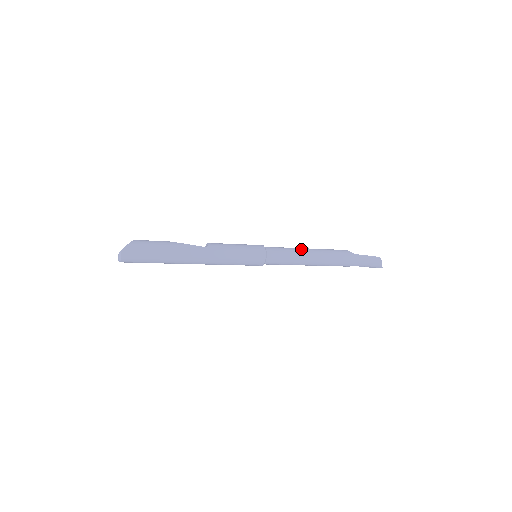
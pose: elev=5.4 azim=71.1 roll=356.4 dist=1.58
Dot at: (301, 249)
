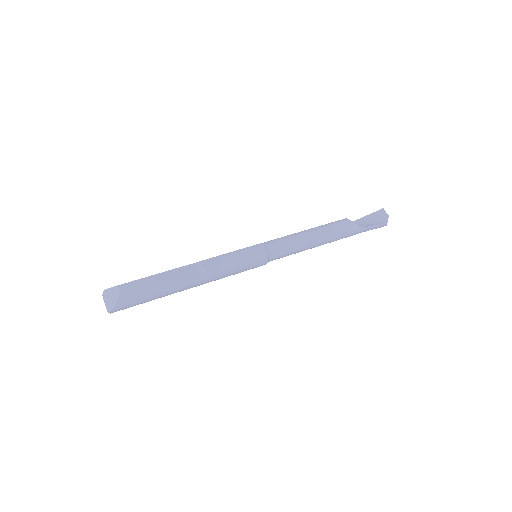
Dot at: (307, 240)
